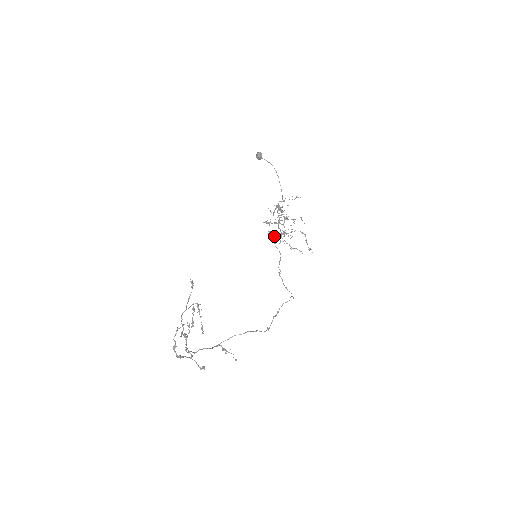
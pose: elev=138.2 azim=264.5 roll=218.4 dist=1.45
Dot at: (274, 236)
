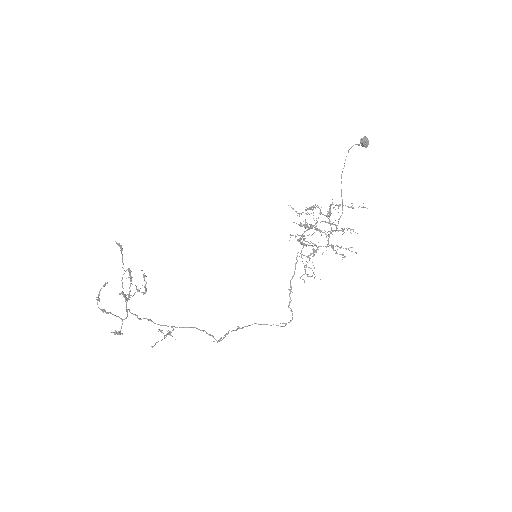
Dot at: occluded
